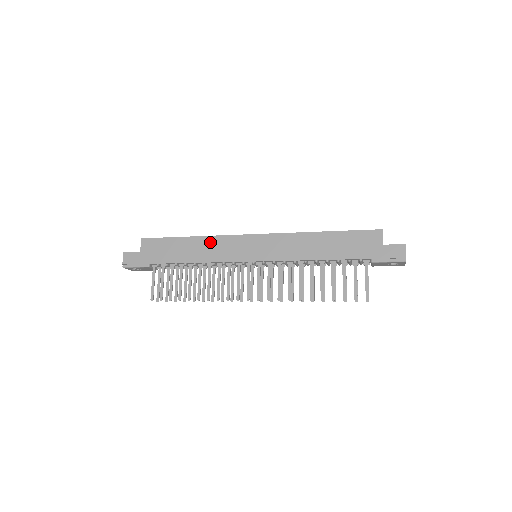
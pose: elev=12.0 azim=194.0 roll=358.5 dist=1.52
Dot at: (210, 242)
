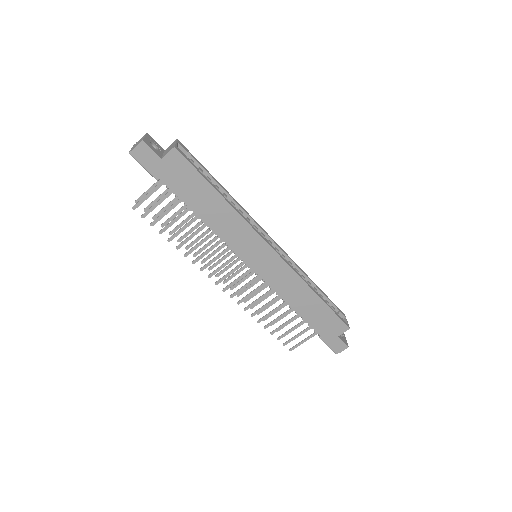
Dot at: (234, 220)
